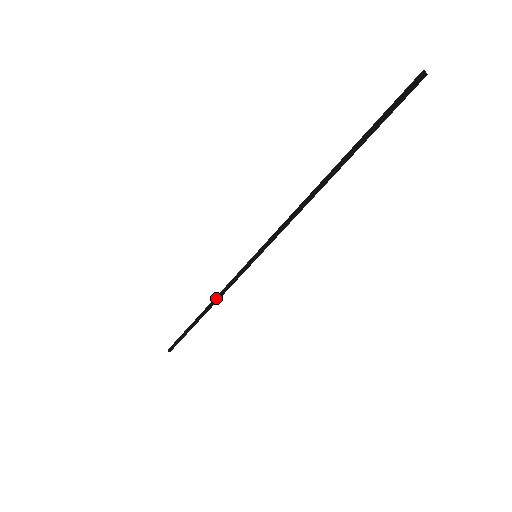
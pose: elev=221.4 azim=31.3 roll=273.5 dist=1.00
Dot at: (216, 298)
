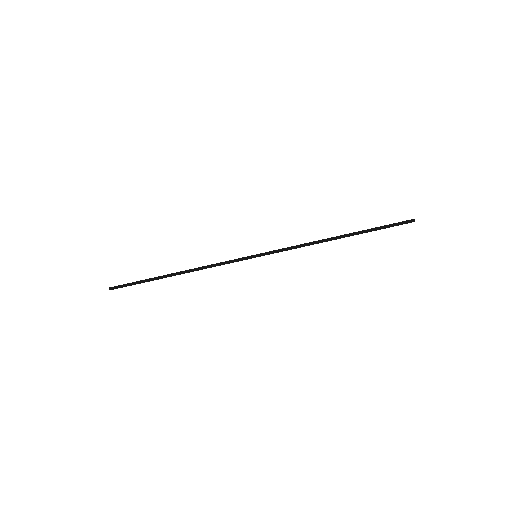
Dot at: (199, 269)
